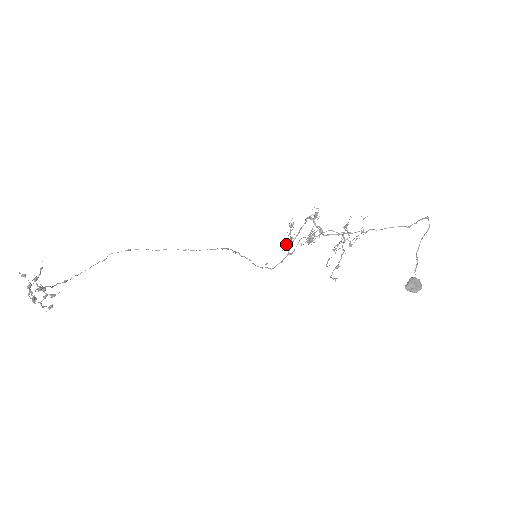
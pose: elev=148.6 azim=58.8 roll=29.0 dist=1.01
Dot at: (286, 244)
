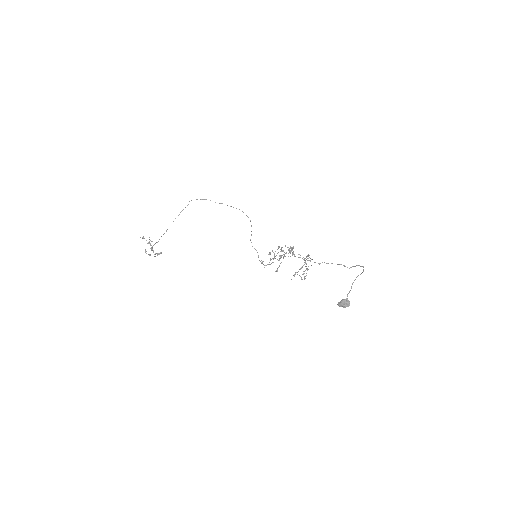
Dot at: (270, 258)
